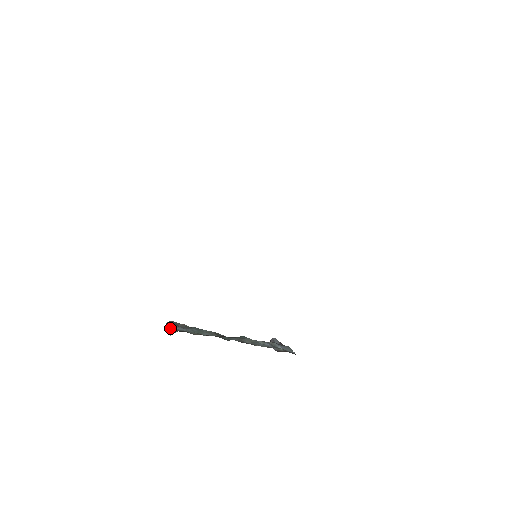
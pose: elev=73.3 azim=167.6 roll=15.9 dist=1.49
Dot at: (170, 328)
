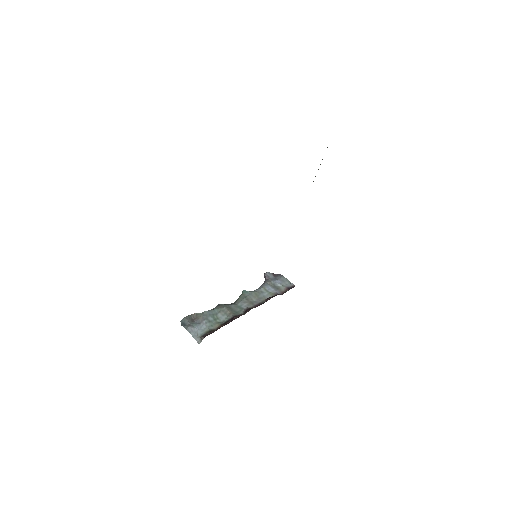
Dot at: (193, 334)
